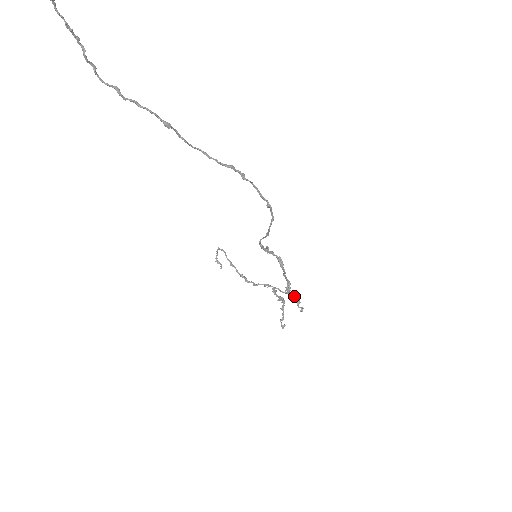
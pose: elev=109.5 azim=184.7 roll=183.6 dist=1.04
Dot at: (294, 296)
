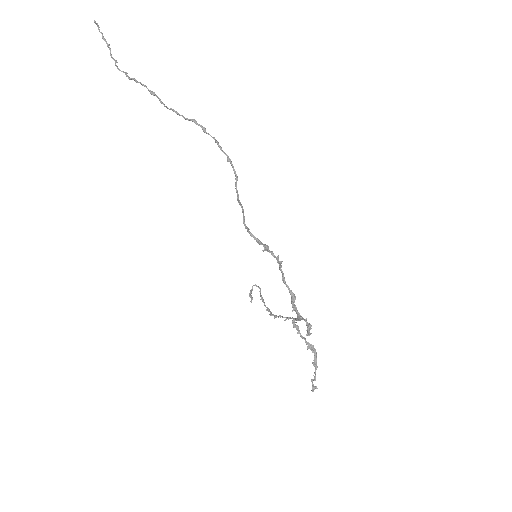
Dot at: (305, 321)
